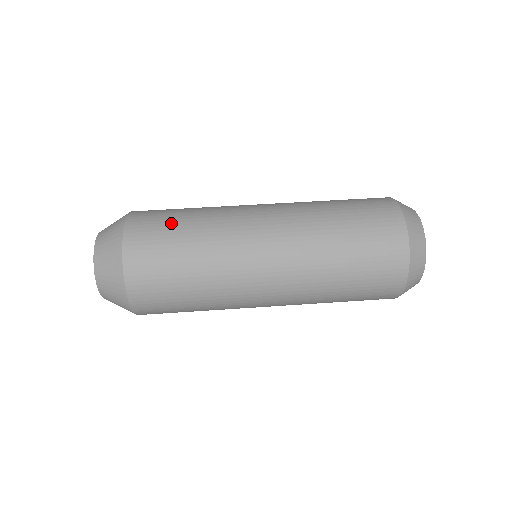
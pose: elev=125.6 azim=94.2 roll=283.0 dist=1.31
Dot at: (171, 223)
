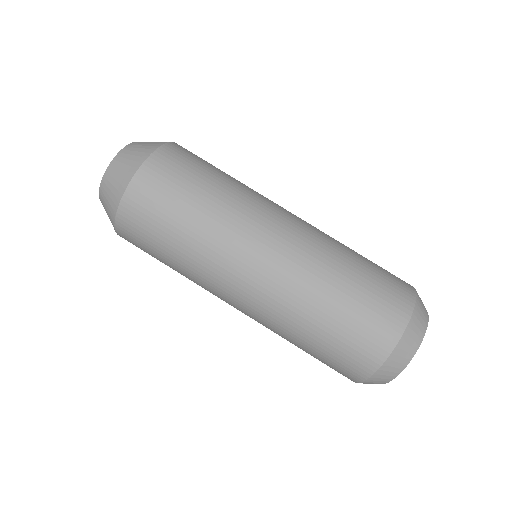
Dot at: (167, 217)
